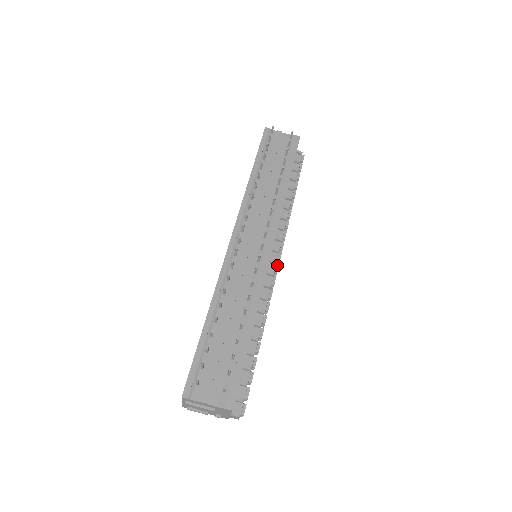
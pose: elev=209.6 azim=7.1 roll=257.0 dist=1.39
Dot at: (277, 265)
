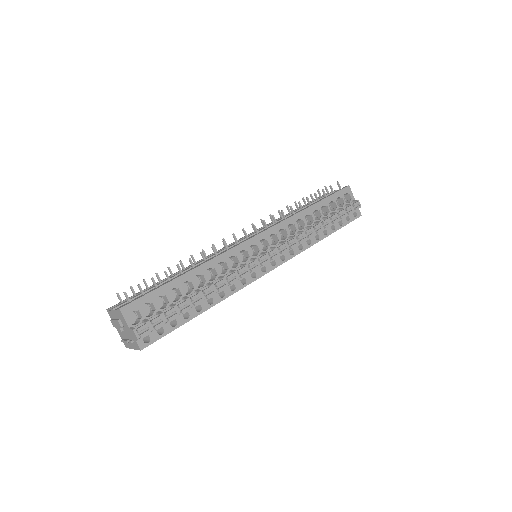
Dot at: (265, 255)
